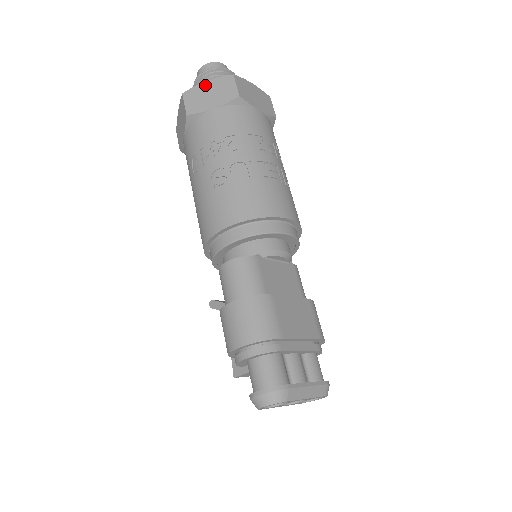
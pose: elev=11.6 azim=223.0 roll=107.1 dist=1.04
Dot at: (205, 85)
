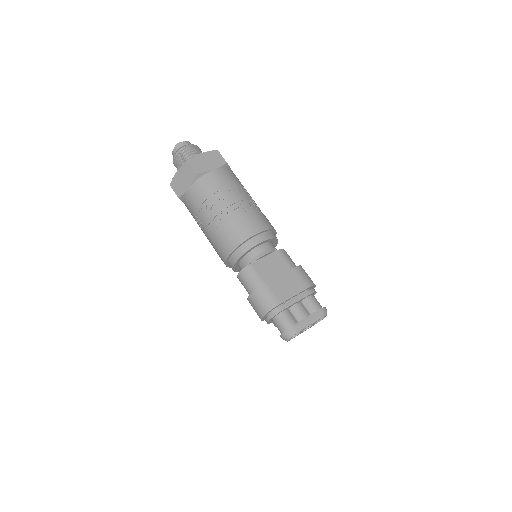
Dot at: (178, 174)
